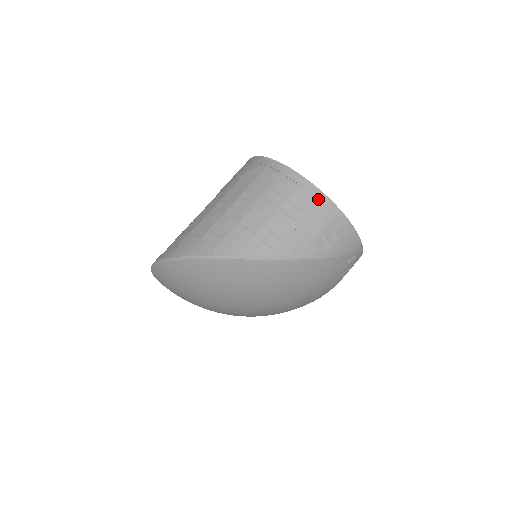
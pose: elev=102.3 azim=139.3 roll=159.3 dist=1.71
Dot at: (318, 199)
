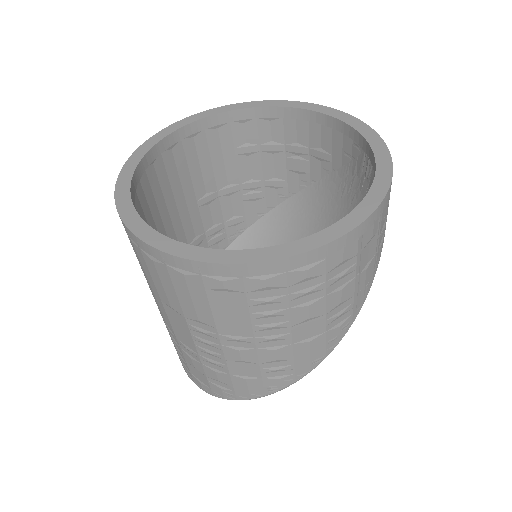
Dot at: (359, 236)
